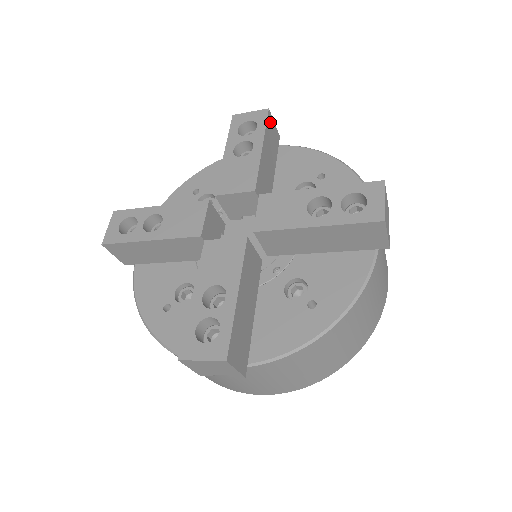
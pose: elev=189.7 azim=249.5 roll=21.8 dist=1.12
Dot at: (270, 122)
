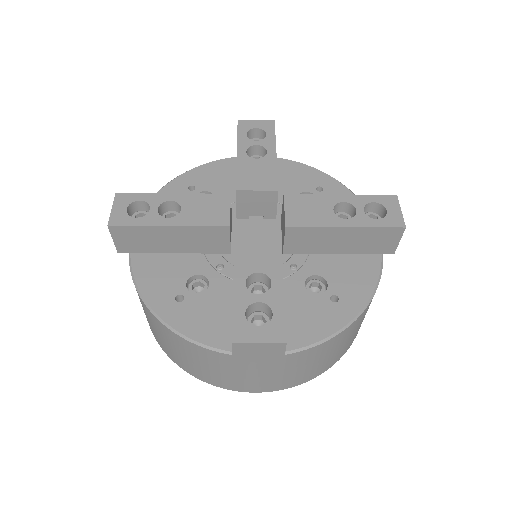
Dot at: occluded
